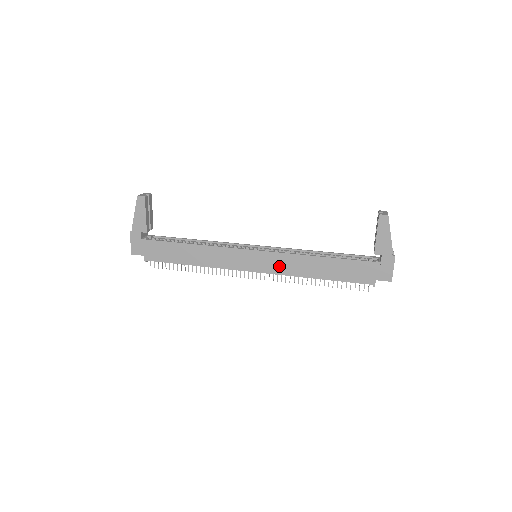
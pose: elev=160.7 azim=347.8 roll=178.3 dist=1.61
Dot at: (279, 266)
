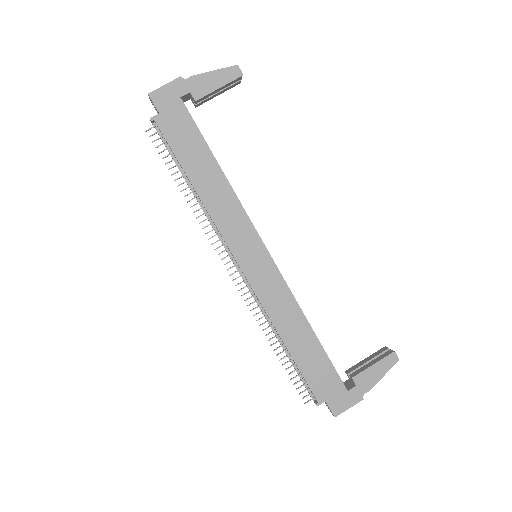
Dot at: (268, 290)
